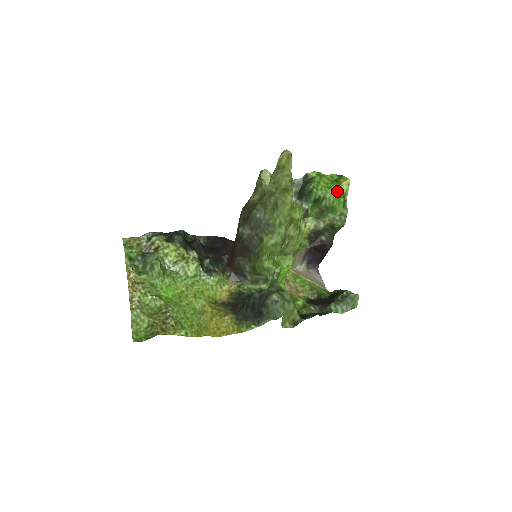
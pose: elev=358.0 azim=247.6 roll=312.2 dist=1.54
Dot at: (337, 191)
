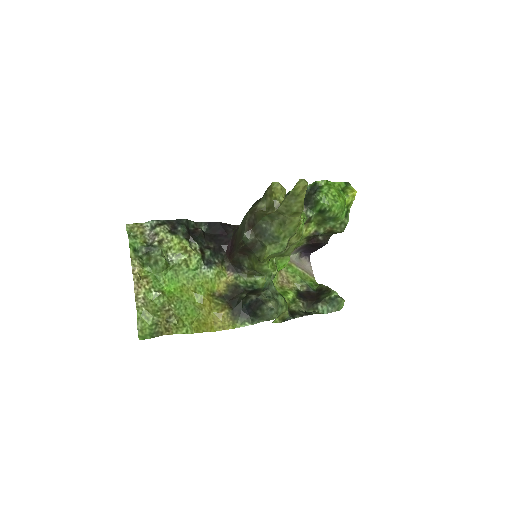
Dot at: (343, 204)
